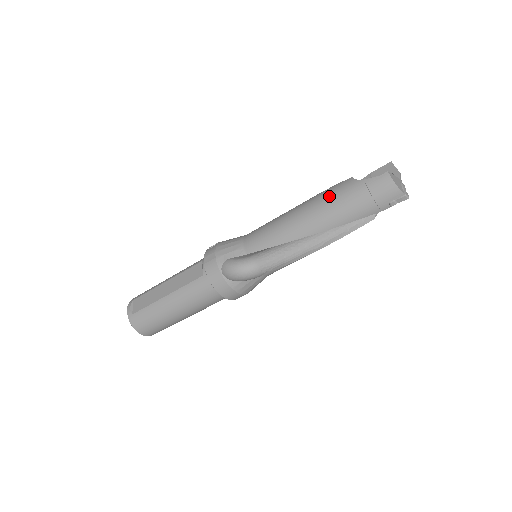
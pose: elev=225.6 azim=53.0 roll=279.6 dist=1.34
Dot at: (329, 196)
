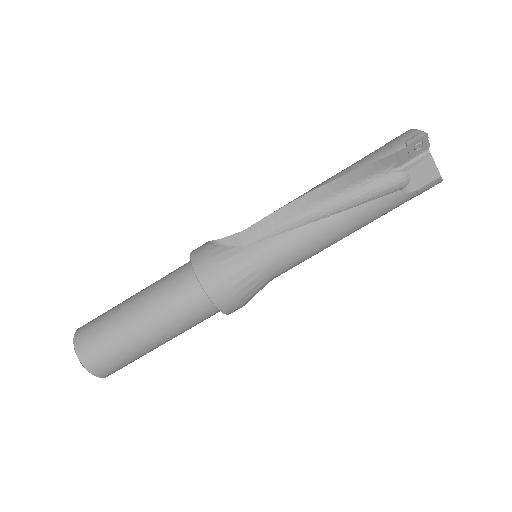
Dot at: occluded
